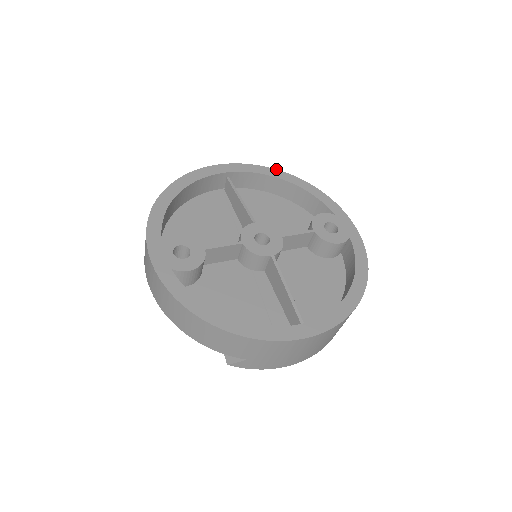
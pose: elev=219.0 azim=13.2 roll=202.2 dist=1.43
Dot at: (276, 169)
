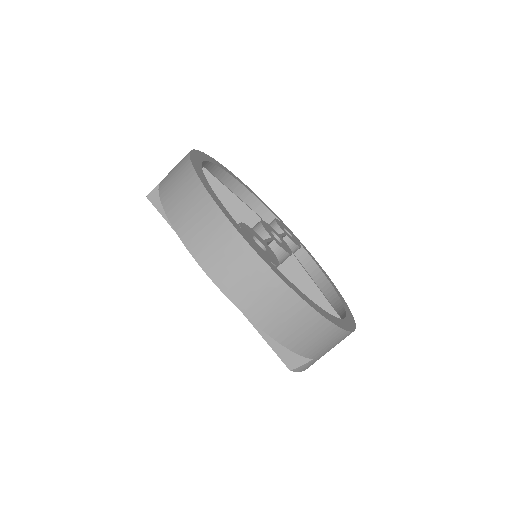
Dot at: occluded
